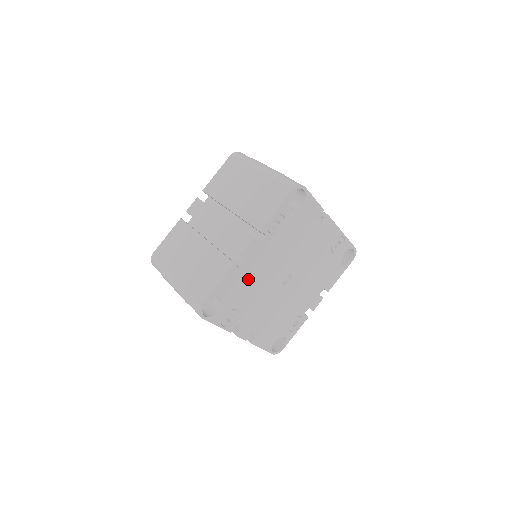
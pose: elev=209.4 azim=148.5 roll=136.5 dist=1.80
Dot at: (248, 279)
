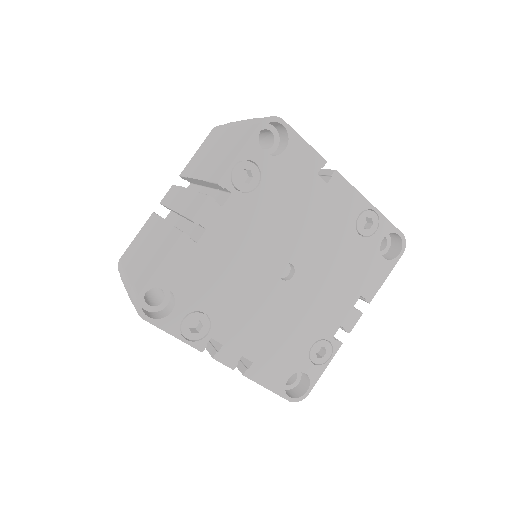
Dot at: (214, 262)
